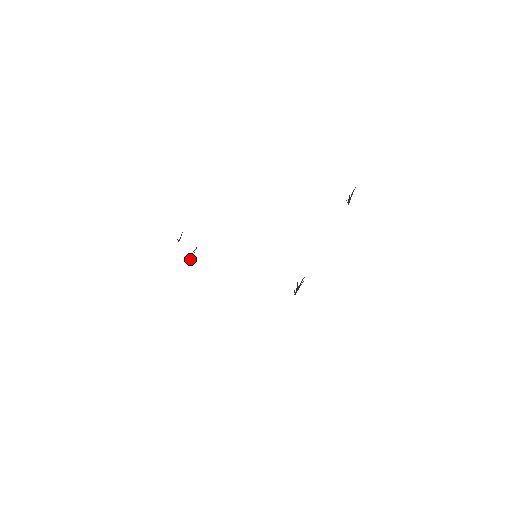
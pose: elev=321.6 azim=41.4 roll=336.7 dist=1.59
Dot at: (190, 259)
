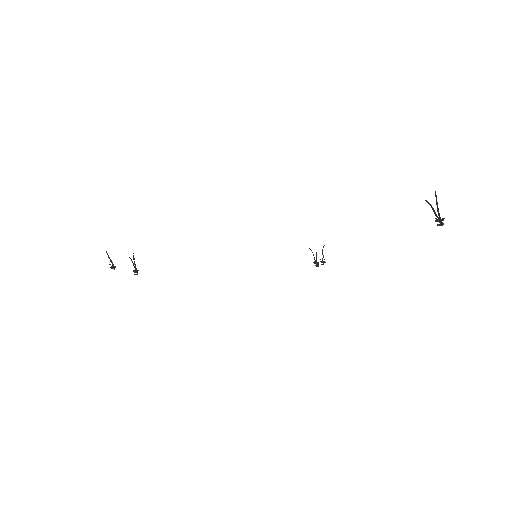
Dot at: (137, 271)
